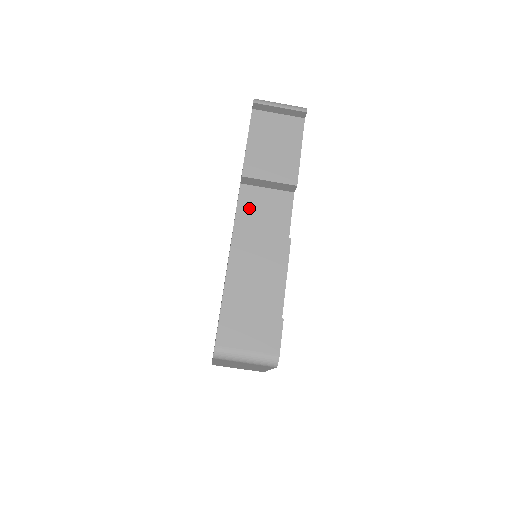
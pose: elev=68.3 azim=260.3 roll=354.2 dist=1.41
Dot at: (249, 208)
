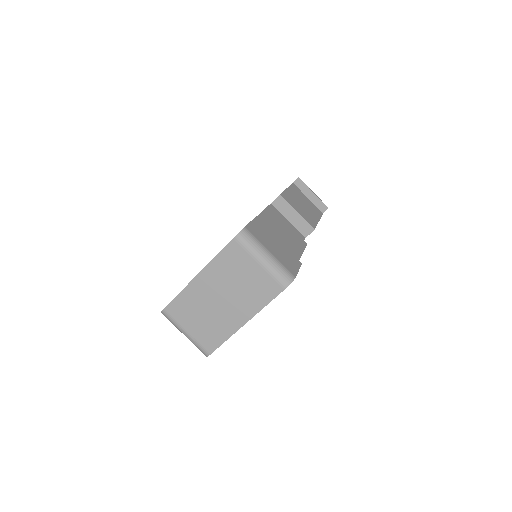
Dot at: occluded
